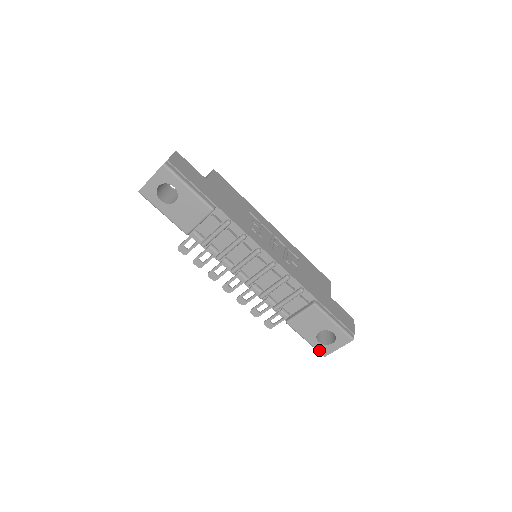
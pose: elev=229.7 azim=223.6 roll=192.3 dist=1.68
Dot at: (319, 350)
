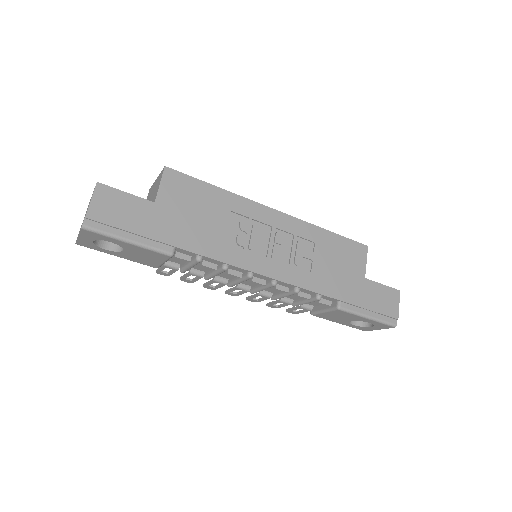
Dot at: (357, 328)
